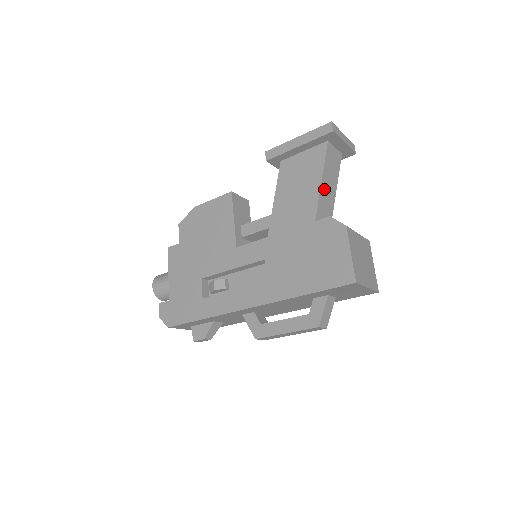
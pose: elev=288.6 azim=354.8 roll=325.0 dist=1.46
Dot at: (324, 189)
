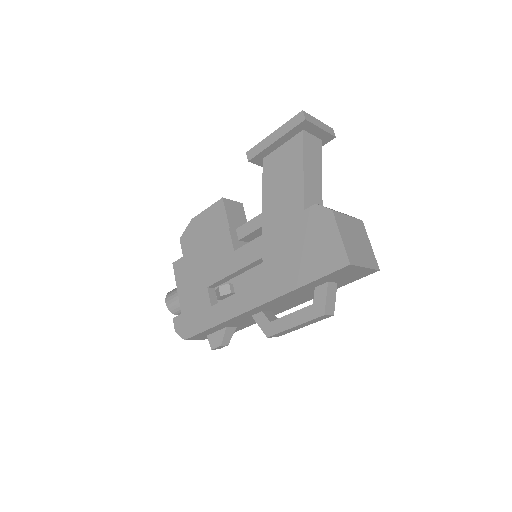
Dot at: (308, 178)
